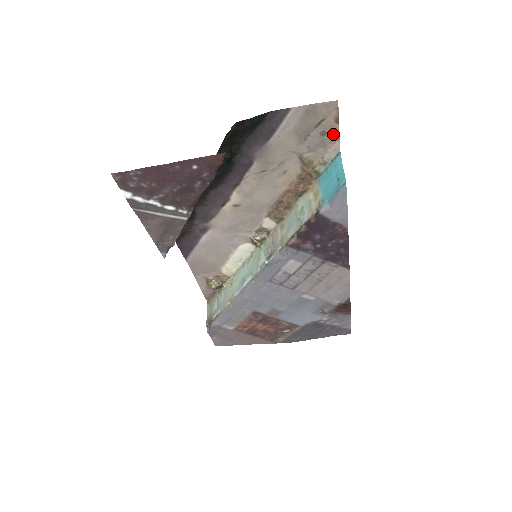
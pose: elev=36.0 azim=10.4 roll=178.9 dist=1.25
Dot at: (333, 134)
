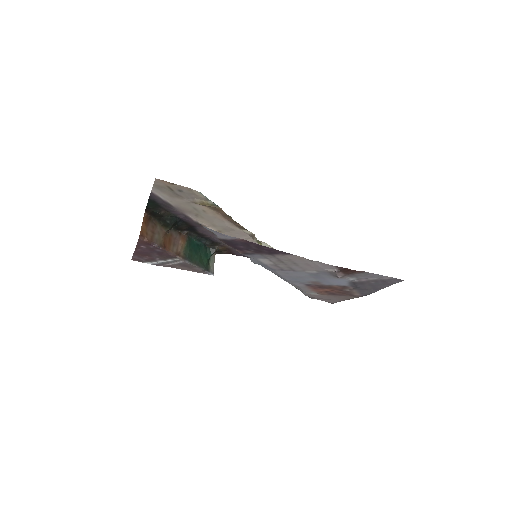
Dot at: (184, 188)
